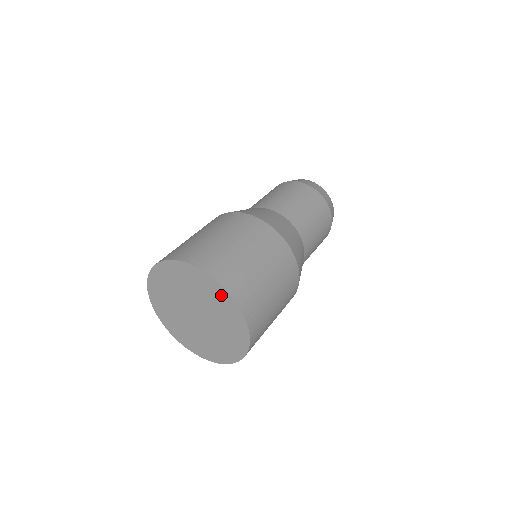
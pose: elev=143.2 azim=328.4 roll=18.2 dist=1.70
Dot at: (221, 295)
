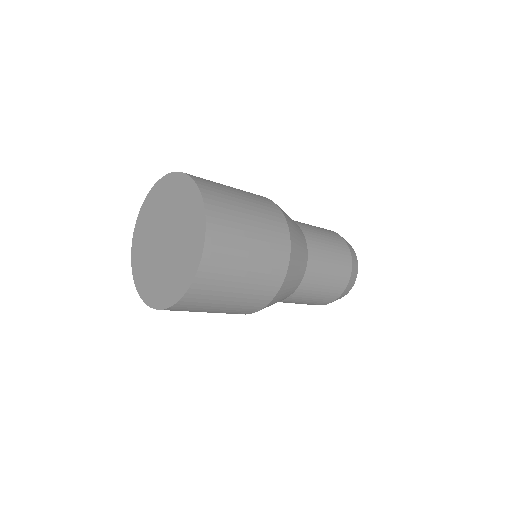
Dot at: (185, 187)
